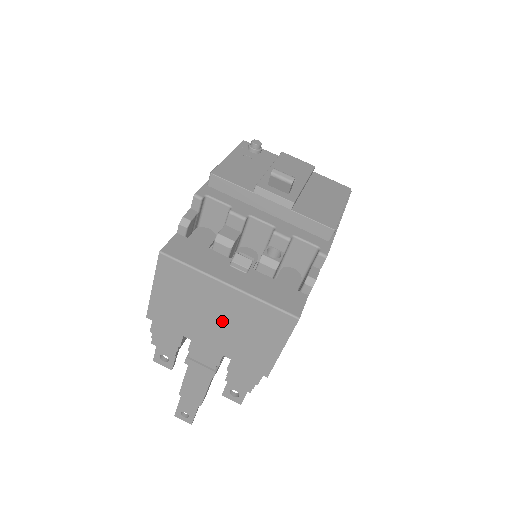
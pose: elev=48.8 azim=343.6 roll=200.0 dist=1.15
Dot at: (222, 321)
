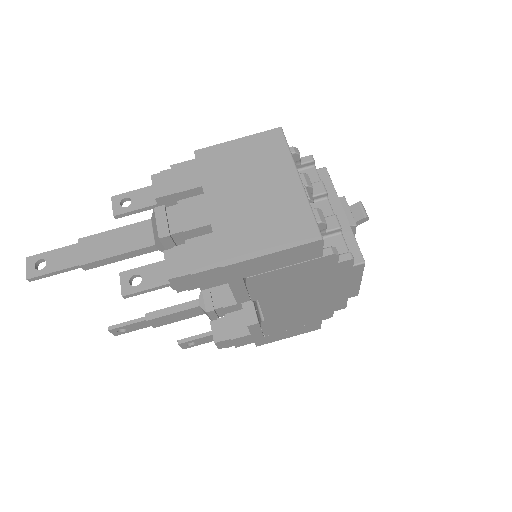
Dot at: (255, 197)
